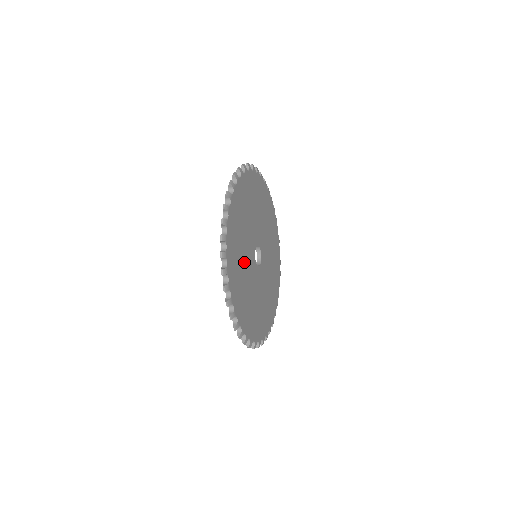
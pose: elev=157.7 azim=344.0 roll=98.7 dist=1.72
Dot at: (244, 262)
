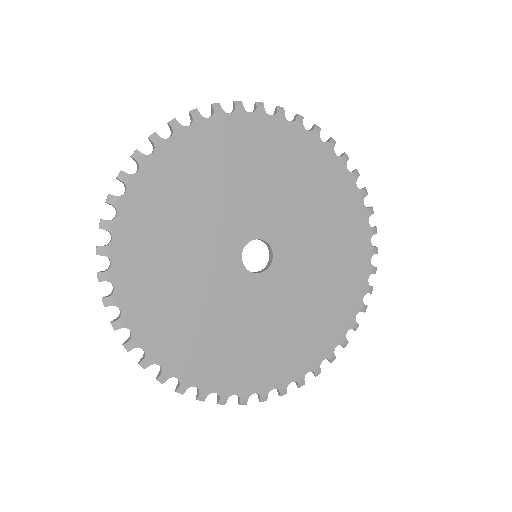
Dot at: (199, 296)
